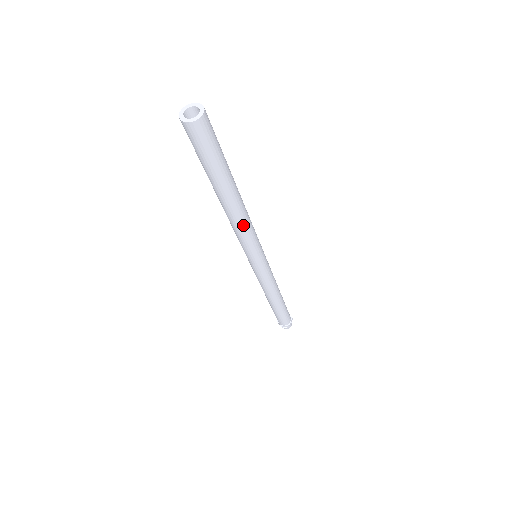
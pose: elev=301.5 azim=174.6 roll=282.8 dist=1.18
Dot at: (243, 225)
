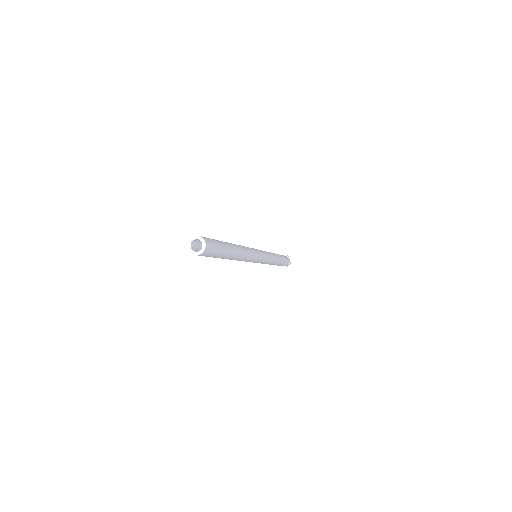
Dot at: (247, 253)
